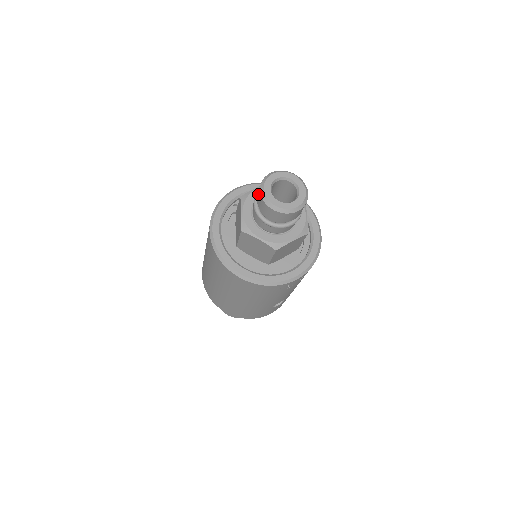
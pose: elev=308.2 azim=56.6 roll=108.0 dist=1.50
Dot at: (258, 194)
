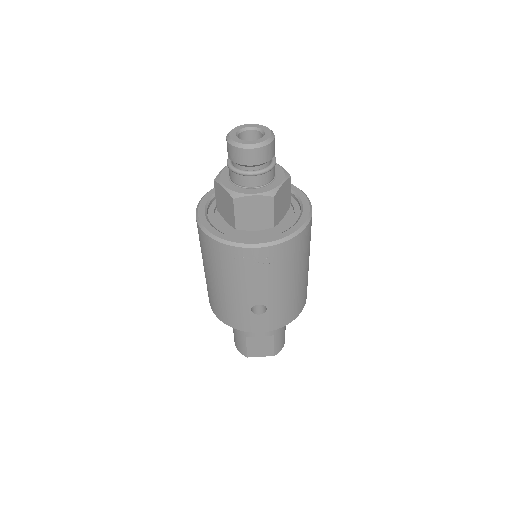
Dot at: occluded
